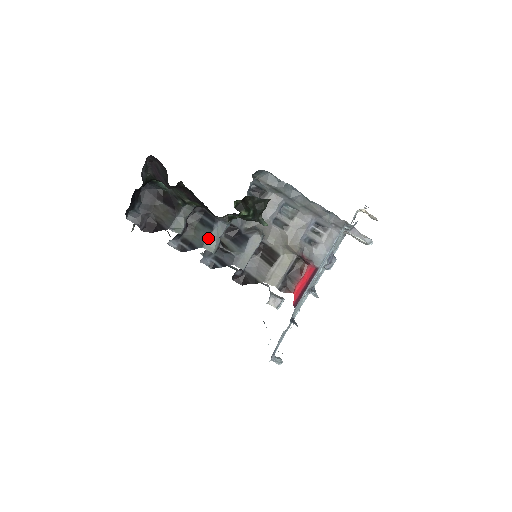
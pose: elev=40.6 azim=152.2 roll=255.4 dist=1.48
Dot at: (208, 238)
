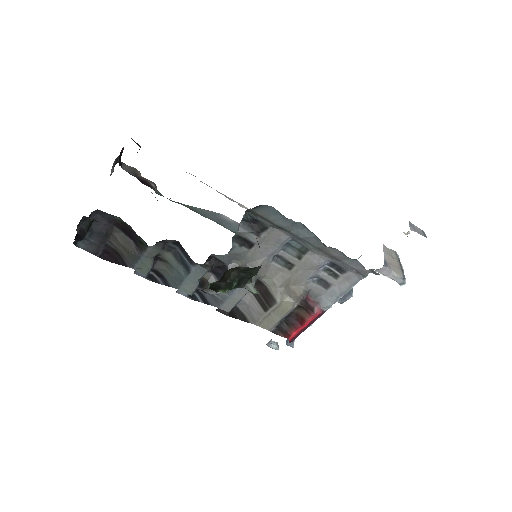
Dot at: (183, 280)
